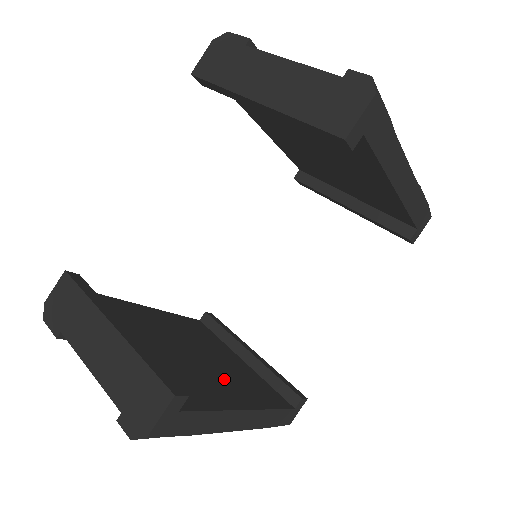
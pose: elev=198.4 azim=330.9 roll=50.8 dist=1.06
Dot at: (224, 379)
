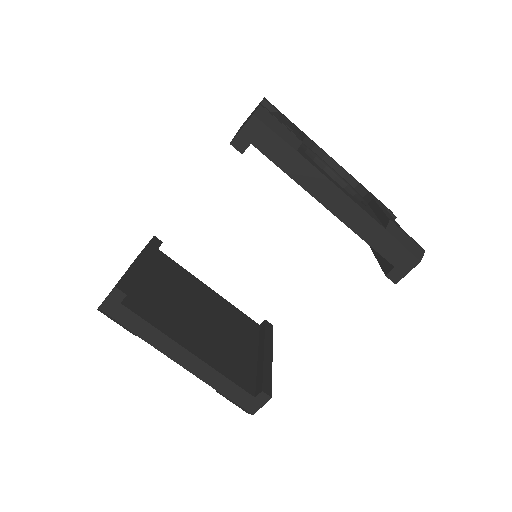
Dot at: (203, 337)
